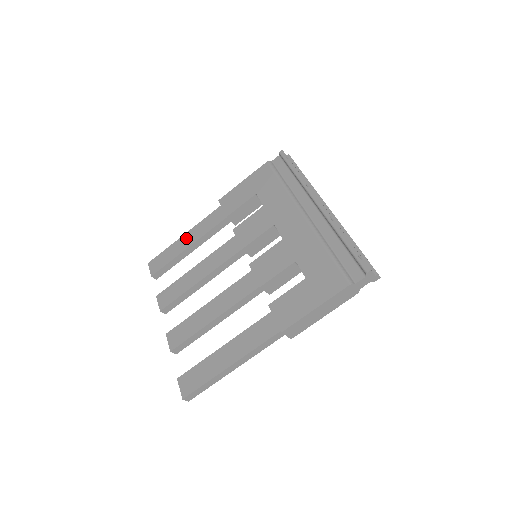
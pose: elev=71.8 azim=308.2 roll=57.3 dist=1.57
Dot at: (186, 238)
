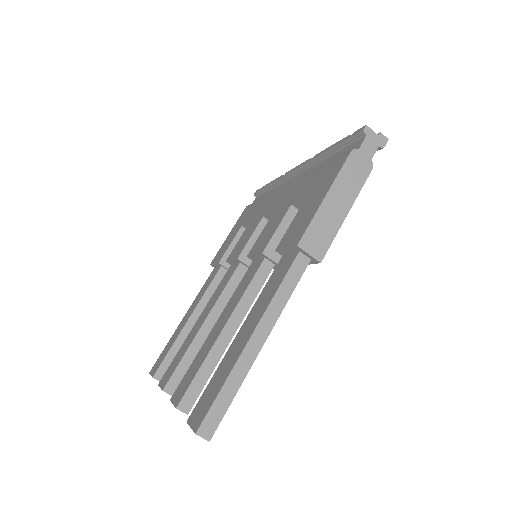
Dot at: (185, 317)
